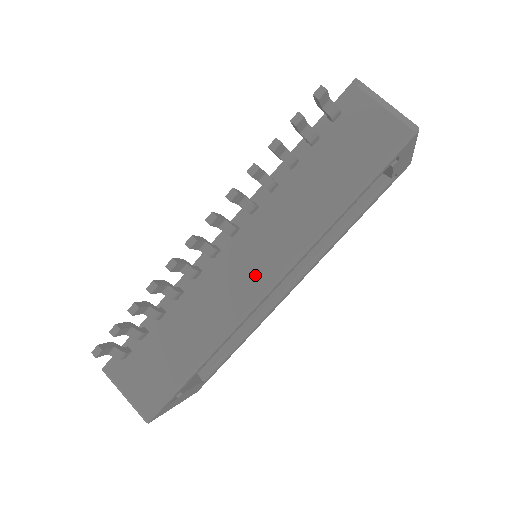
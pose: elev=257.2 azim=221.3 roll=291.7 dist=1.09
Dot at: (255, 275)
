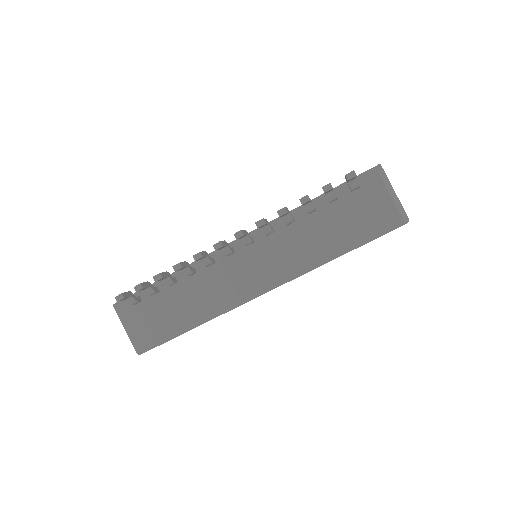
Dot at: (255, 280)
